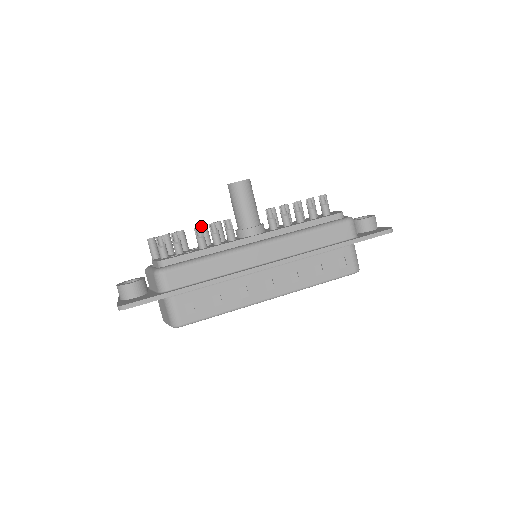
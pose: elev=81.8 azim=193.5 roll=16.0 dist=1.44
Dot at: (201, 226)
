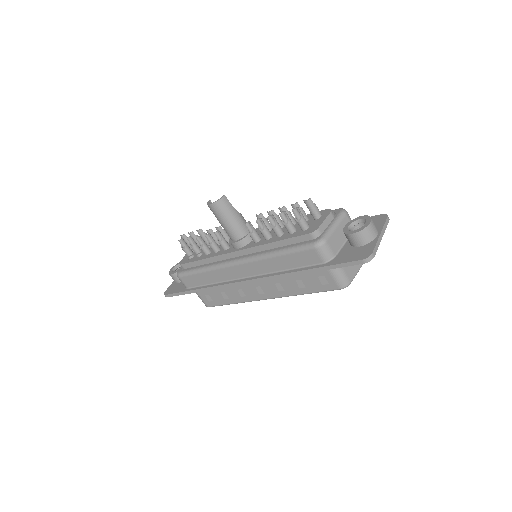
Dot at: (200, 237)
